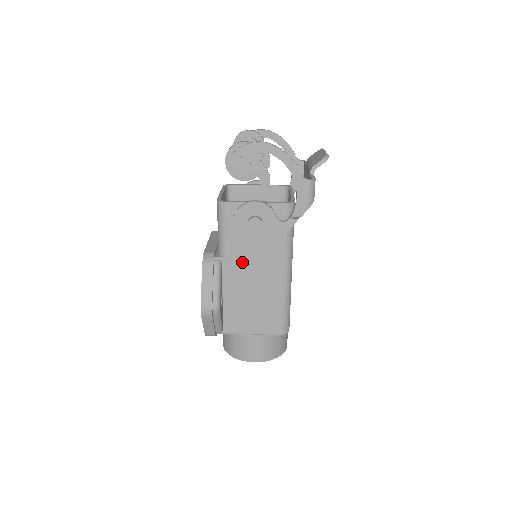
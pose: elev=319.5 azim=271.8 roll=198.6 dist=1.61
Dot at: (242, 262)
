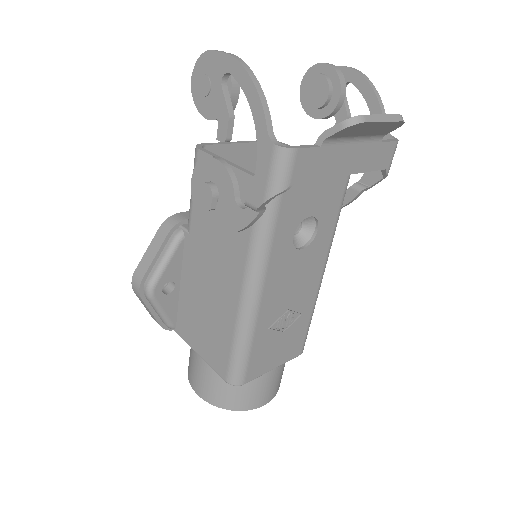
Dot at: (203, 248)
